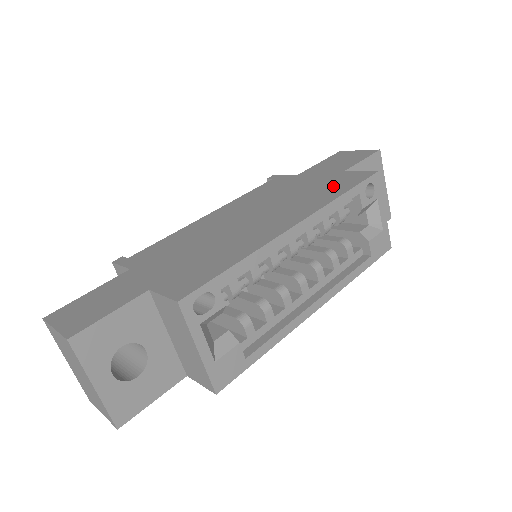
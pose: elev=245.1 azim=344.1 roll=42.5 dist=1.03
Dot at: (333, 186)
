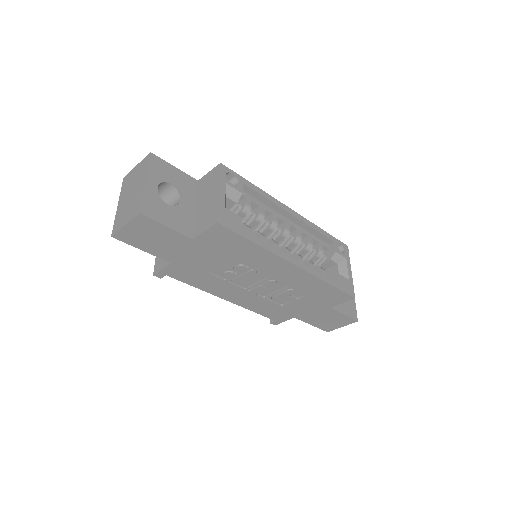
Dot at: occluded
